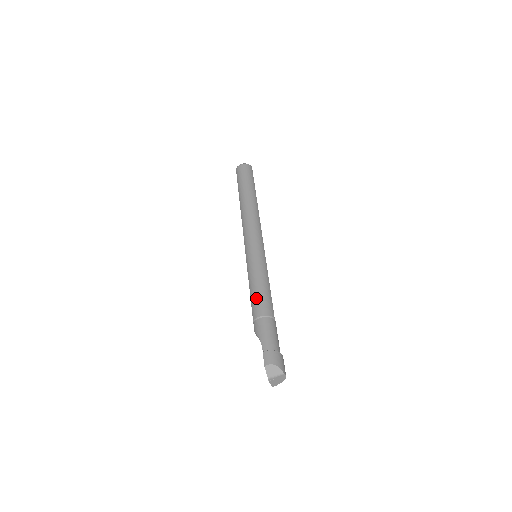
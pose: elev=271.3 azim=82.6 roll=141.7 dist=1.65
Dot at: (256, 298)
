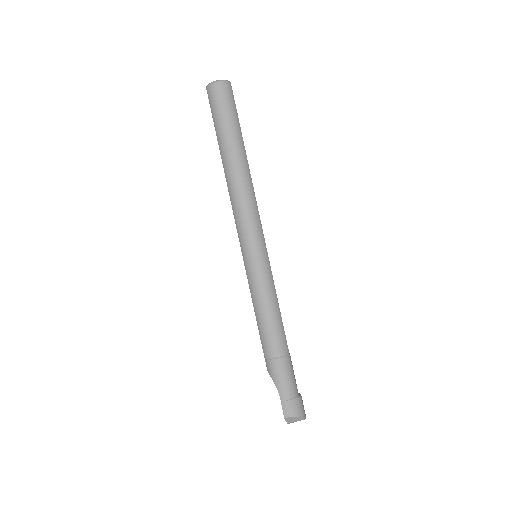
Dot at: (266, 332)
